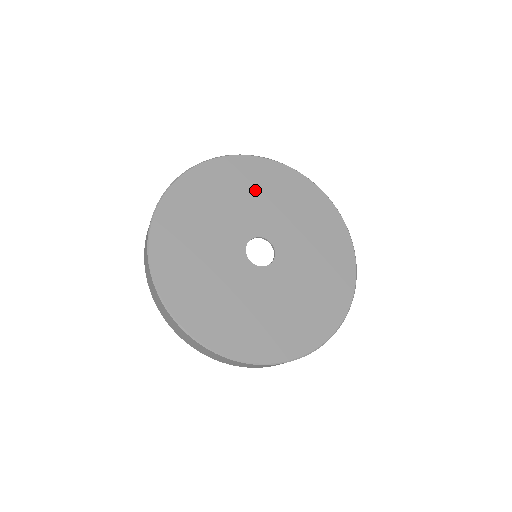
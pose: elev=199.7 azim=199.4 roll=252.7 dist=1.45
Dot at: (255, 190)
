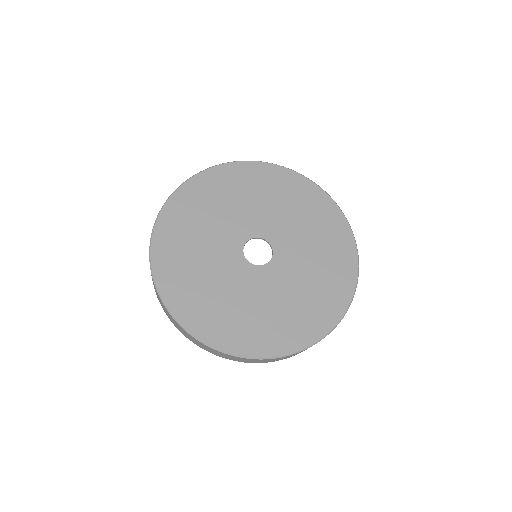
Dot at: (249, 193)
